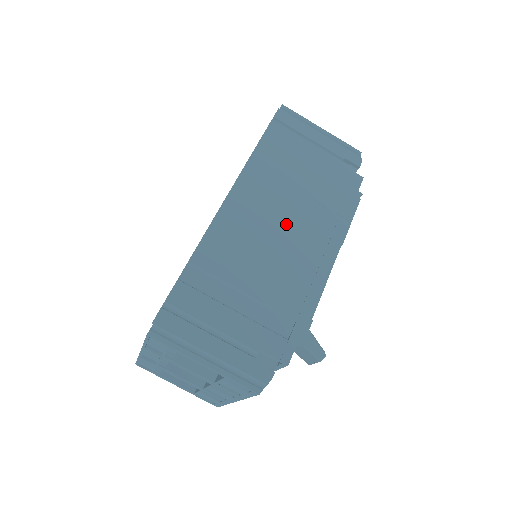
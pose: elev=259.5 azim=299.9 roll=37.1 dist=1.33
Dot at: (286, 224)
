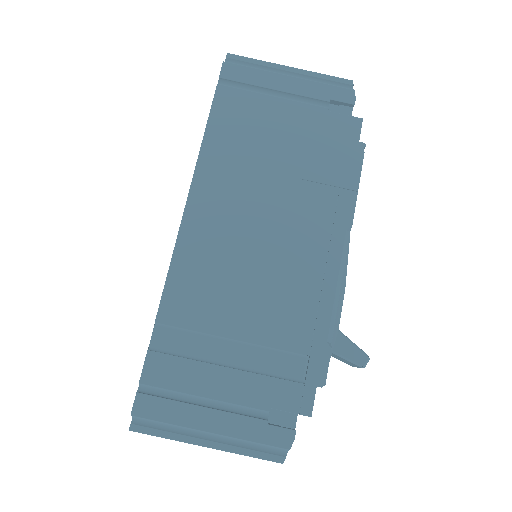
Dot at: (268, 227)
